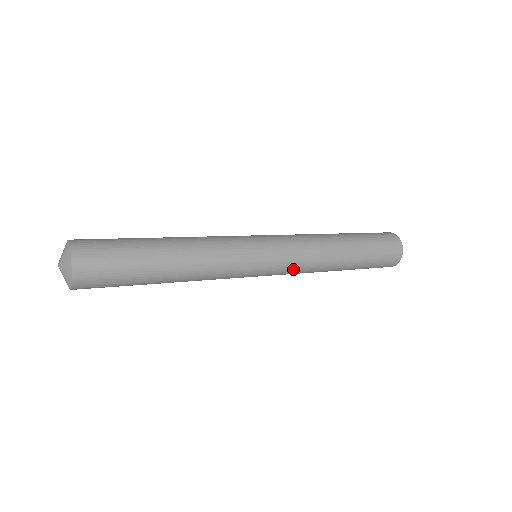
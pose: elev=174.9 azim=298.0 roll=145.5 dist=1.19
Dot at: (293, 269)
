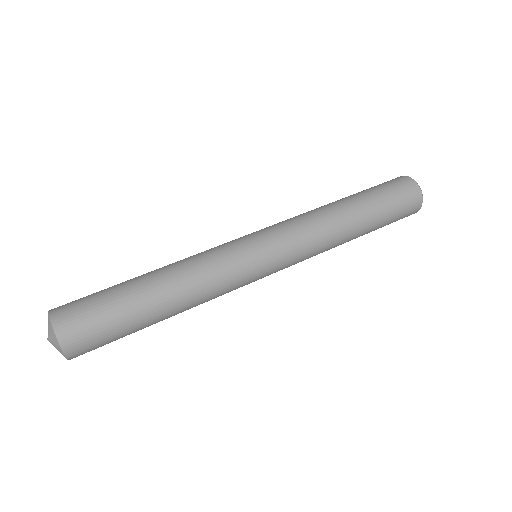
Dot at: (296, 263)
